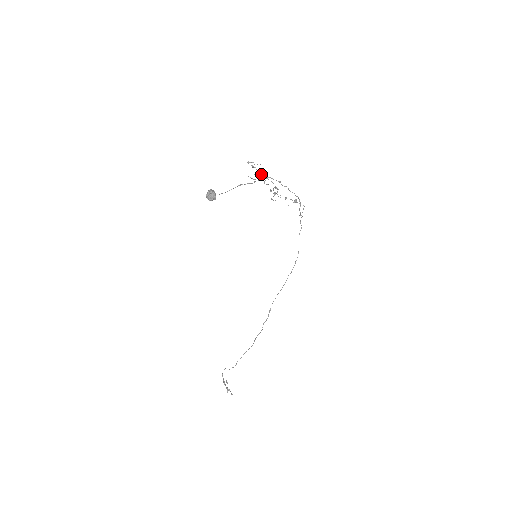
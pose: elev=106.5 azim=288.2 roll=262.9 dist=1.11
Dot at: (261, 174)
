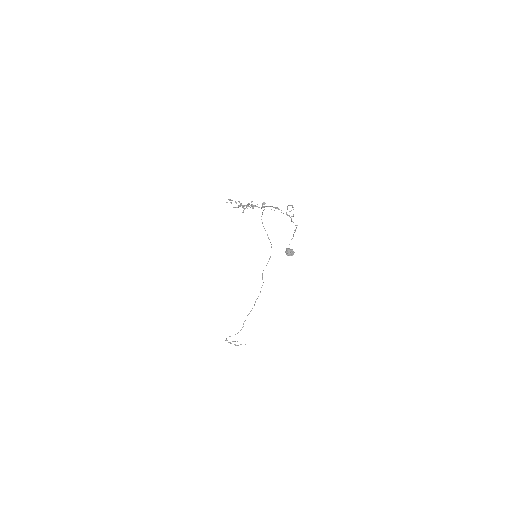
Dot at: occluded
